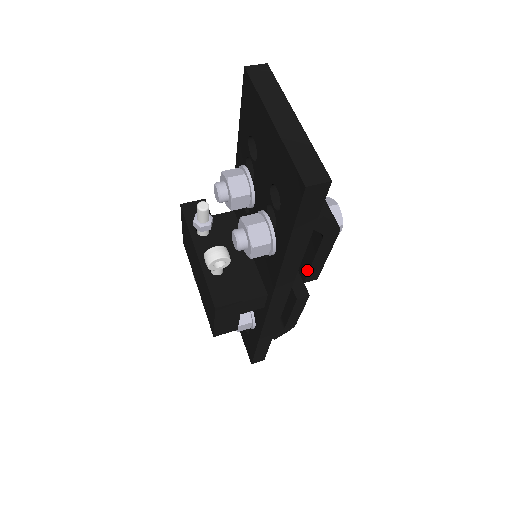
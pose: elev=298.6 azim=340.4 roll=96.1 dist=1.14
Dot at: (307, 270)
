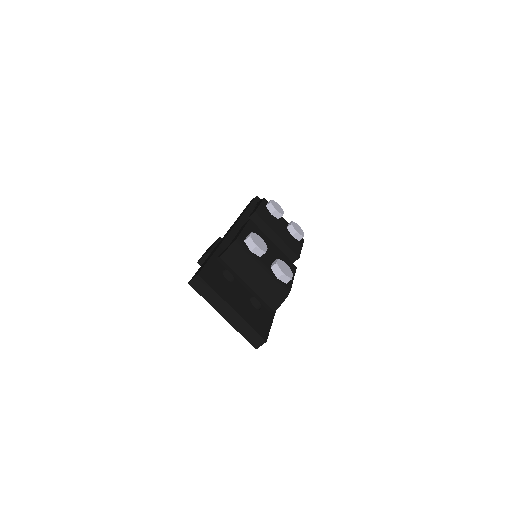
Dot at: occluded
